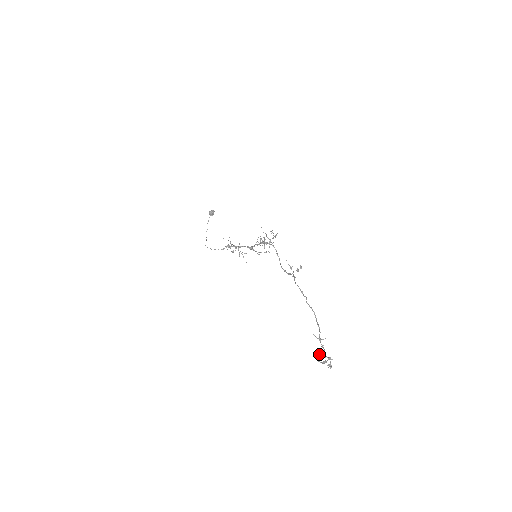
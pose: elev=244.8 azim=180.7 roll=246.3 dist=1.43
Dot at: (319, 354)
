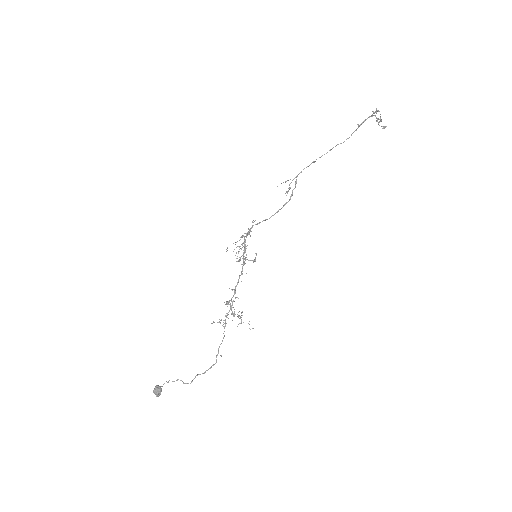
Dot at: (373, 111)
